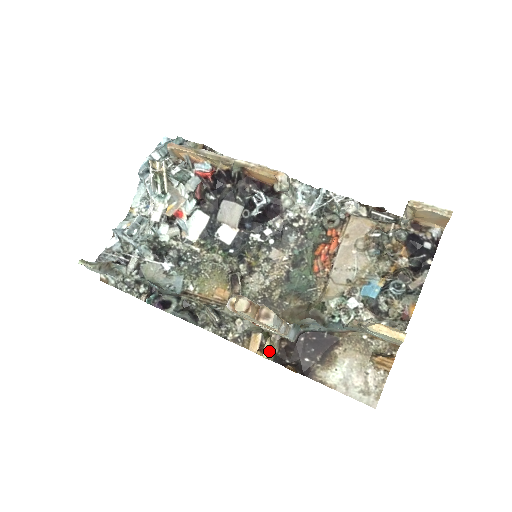
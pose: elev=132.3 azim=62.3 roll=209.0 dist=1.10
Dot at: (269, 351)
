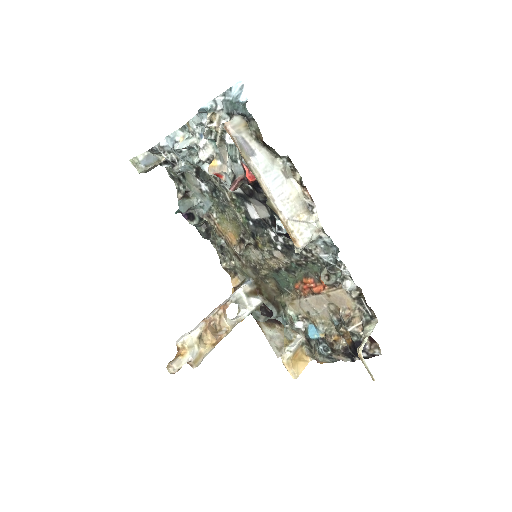
Dot at: occluded
